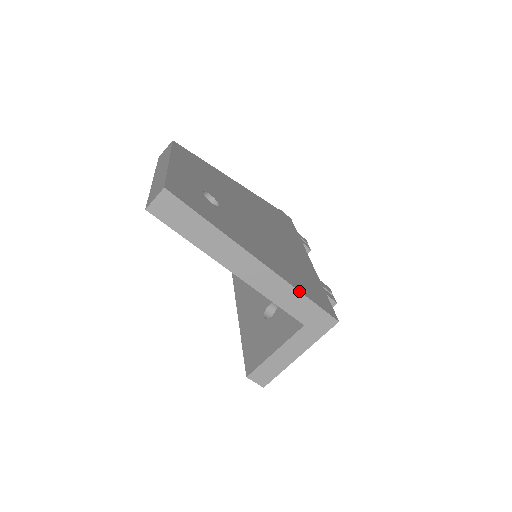
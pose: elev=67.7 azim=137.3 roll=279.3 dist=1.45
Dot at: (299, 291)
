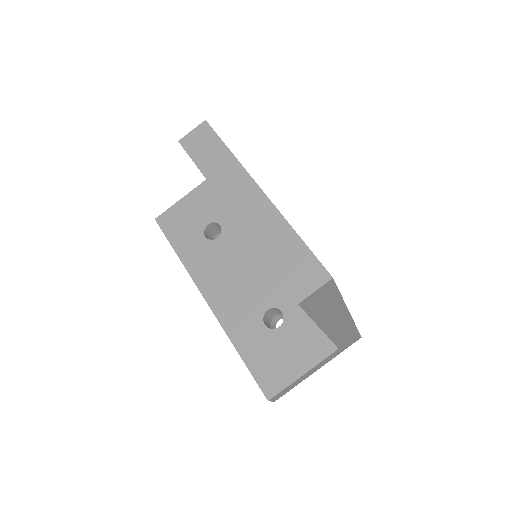
Dot at: (356, 327)
